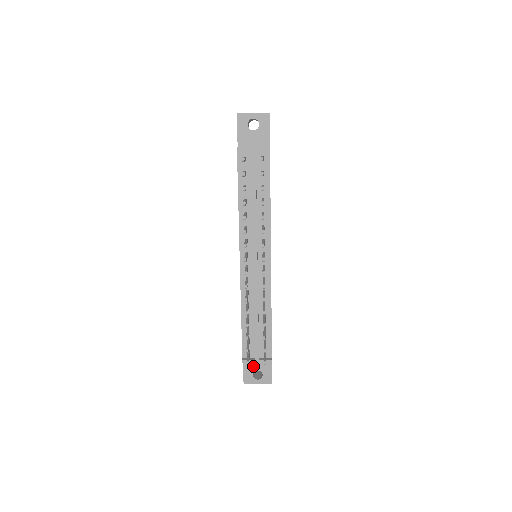
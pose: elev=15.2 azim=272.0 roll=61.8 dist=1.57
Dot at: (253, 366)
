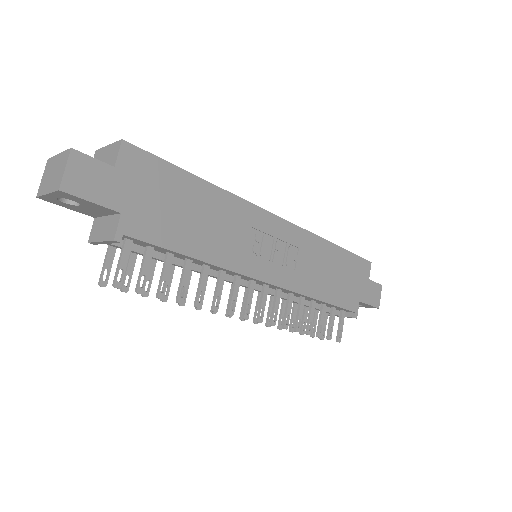
Dot at: occluded
